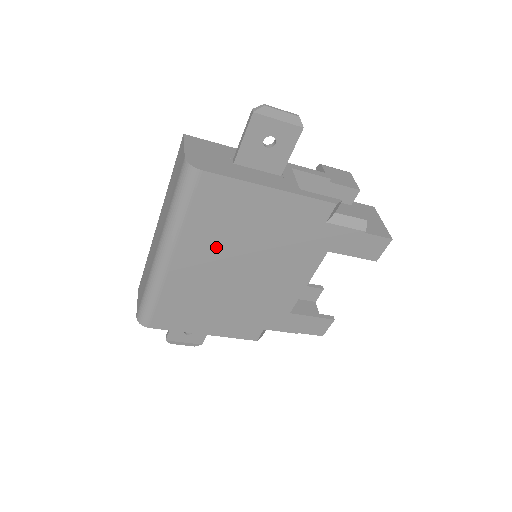
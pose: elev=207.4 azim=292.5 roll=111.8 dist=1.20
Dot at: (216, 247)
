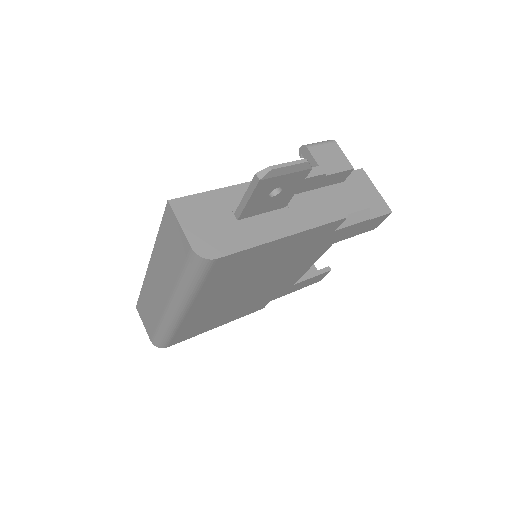
Dot at: (230, 288)
